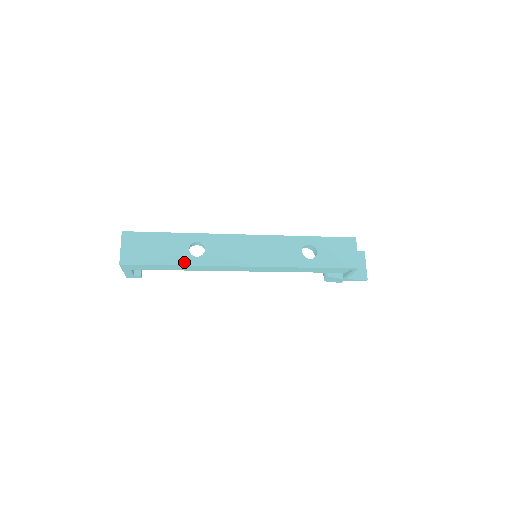
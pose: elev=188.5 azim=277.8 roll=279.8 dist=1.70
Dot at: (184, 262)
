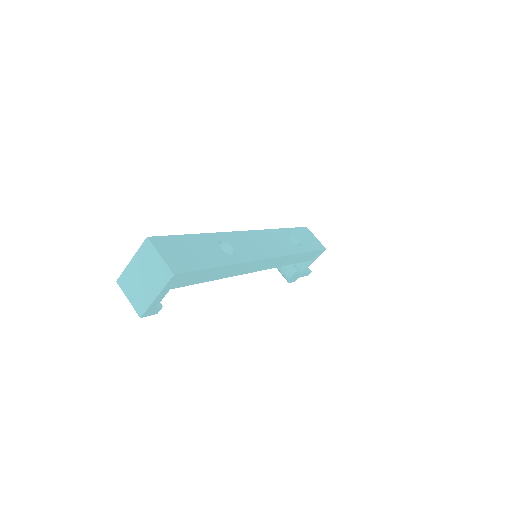
Dot at: (227, 262)
